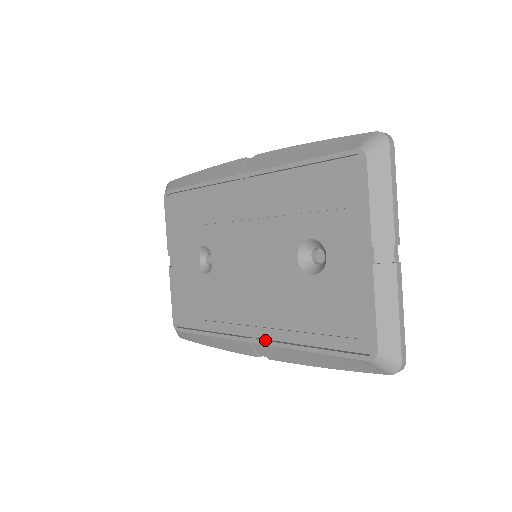
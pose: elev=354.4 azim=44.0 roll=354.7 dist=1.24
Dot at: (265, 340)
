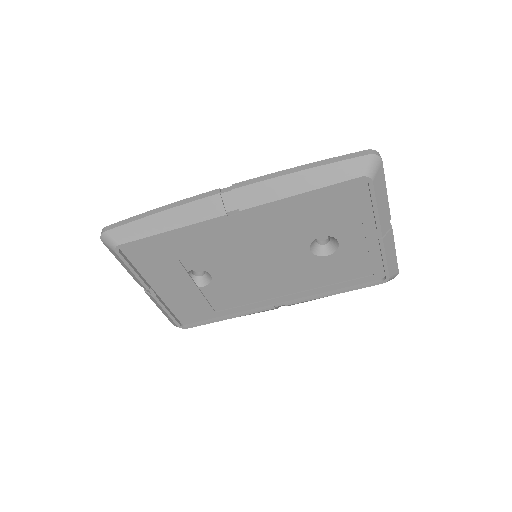
Dot at: (291, 302)
